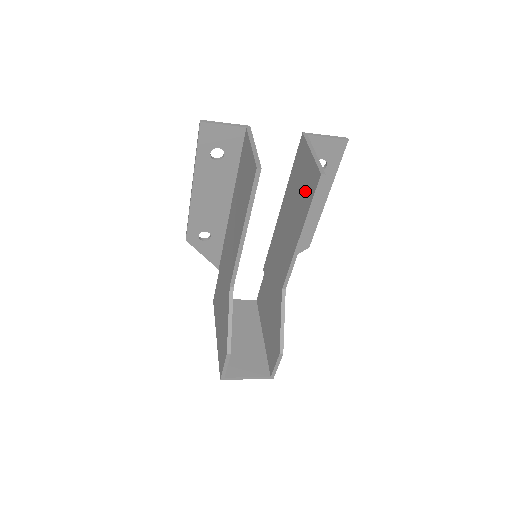
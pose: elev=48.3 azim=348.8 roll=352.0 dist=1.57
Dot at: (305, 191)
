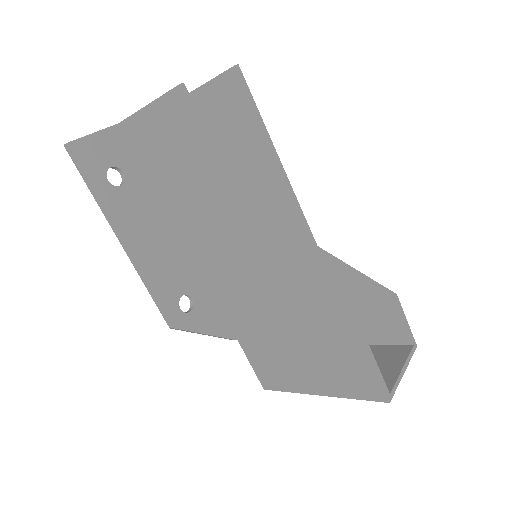
Dot at: (233, 121)
